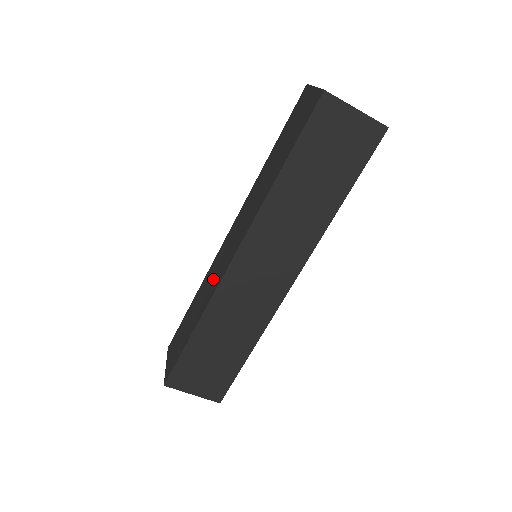
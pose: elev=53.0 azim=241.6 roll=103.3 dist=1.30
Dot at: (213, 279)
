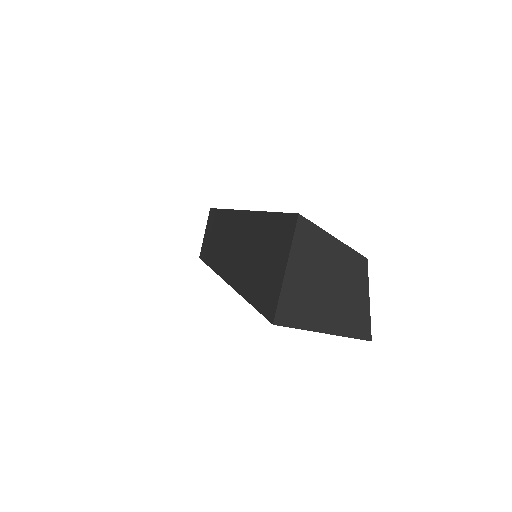
Dot at: (220, 246)
